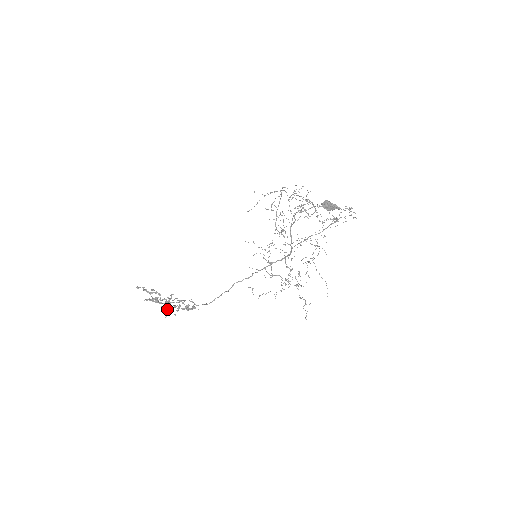
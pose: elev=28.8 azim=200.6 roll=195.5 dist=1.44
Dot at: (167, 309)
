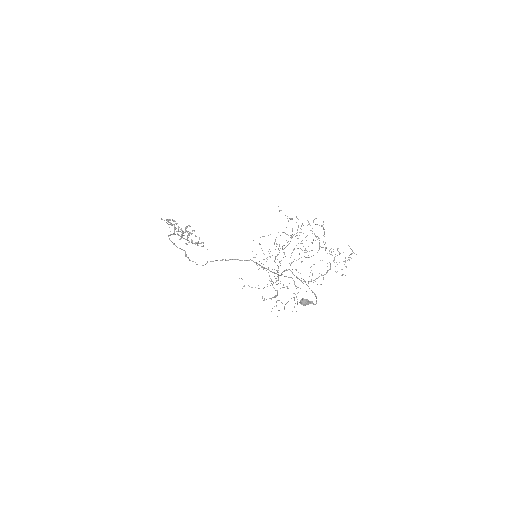
Dot at: occluded
